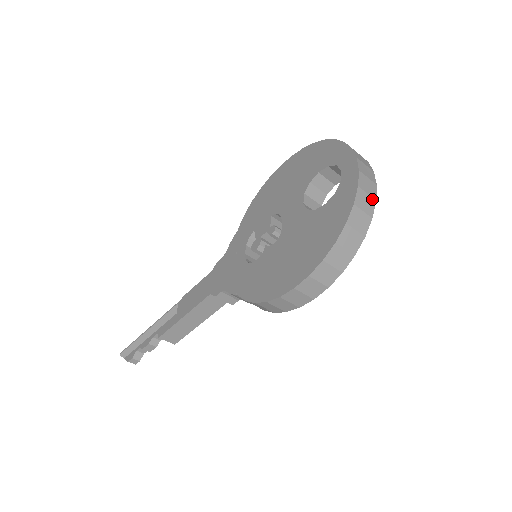
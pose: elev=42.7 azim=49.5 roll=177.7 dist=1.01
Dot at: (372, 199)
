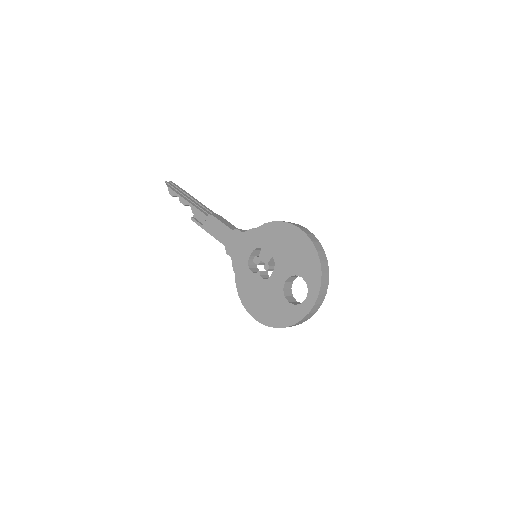
Dot at: (307, 319)
